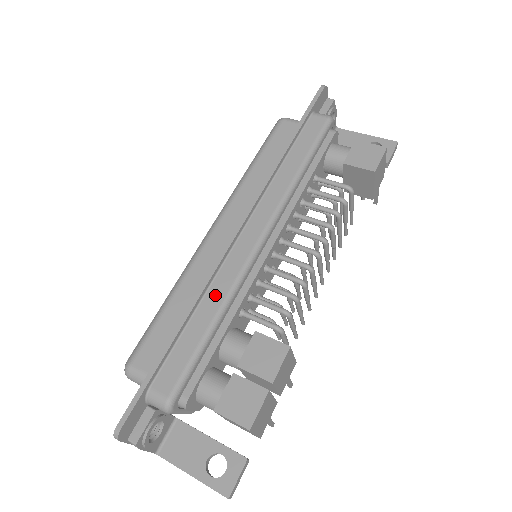
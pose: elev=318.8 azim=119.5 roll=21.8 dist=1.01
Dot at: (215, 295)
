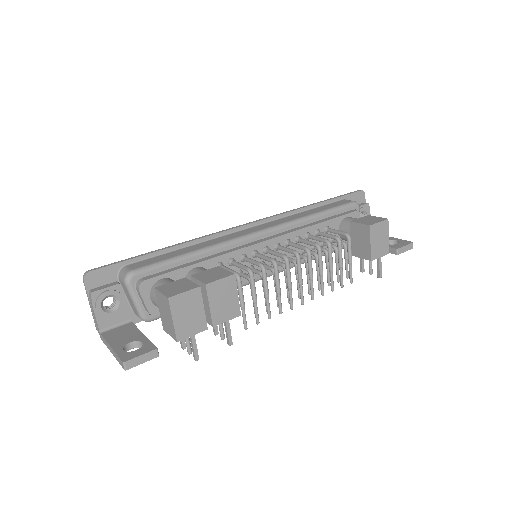
Dot at: (207, 243)
